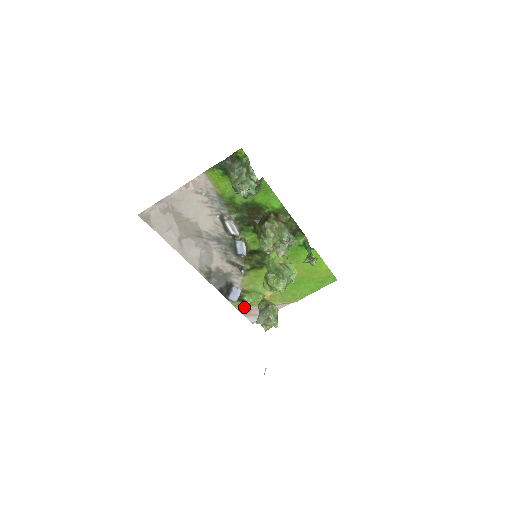
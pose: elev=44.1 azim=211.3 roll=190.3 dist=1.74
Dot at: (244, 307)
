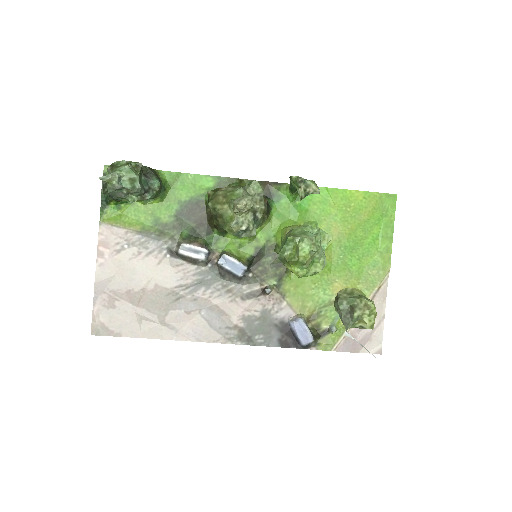
Dot at: (338, 340)
